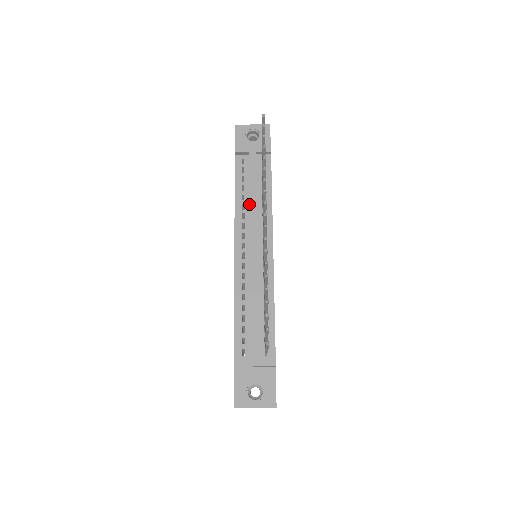
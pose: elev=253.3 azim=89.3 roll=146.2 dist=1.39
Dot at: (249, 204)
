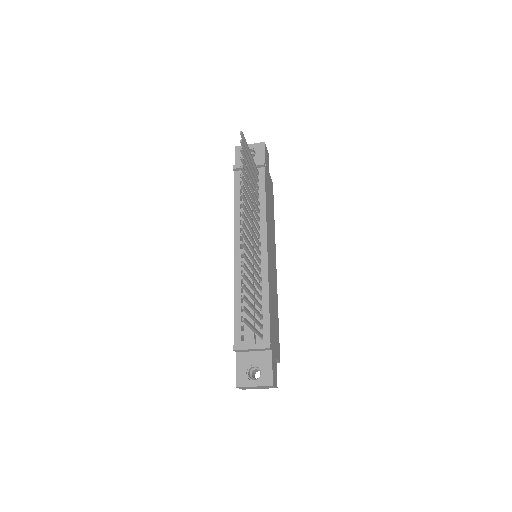
Dot at: occluded
